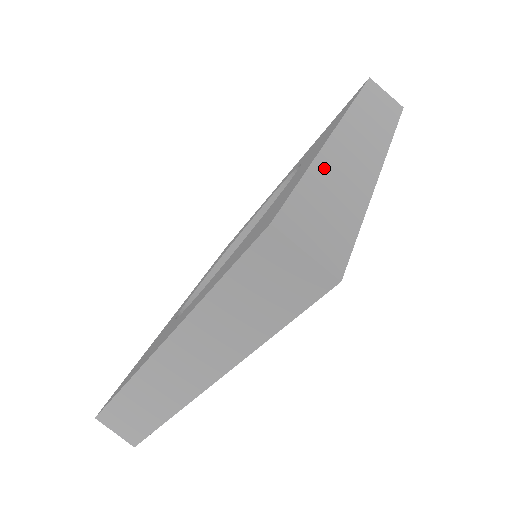
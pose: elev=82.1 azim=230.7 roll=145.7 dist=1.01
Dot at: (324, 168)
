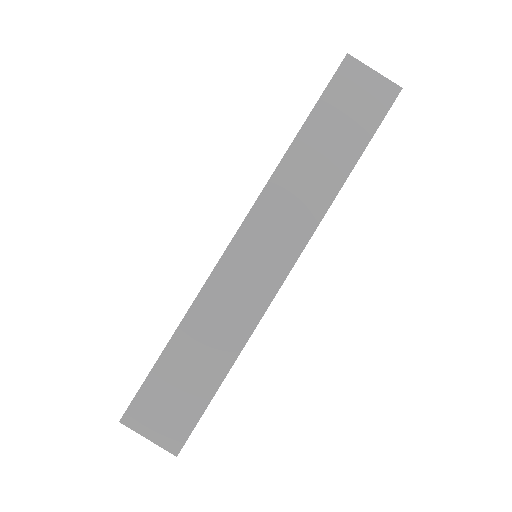
Dot at: occluded
